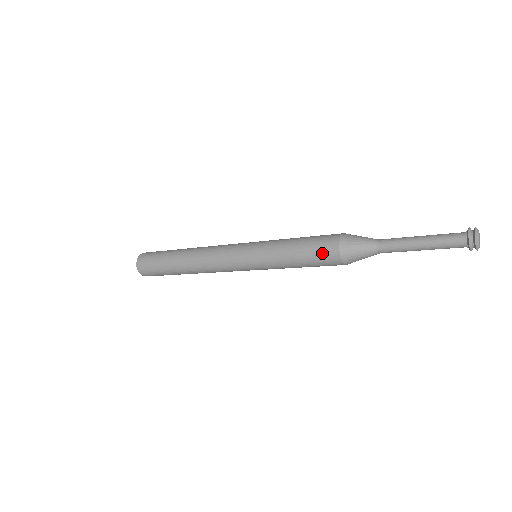
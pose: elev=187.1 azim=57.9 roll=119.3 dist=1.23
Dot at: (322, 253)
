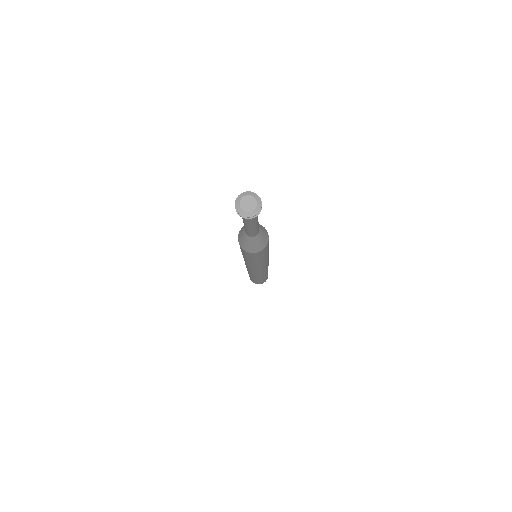
Dot at: occluded
